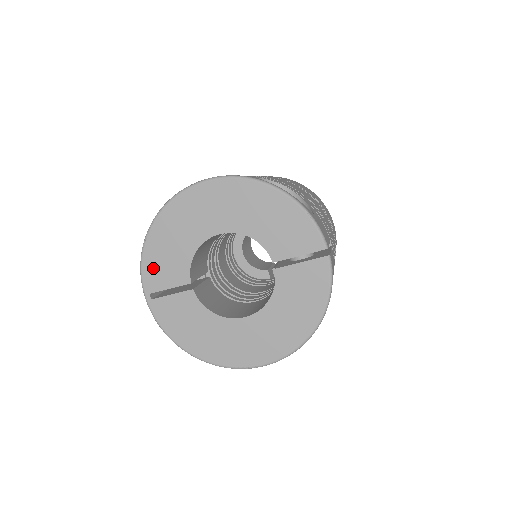
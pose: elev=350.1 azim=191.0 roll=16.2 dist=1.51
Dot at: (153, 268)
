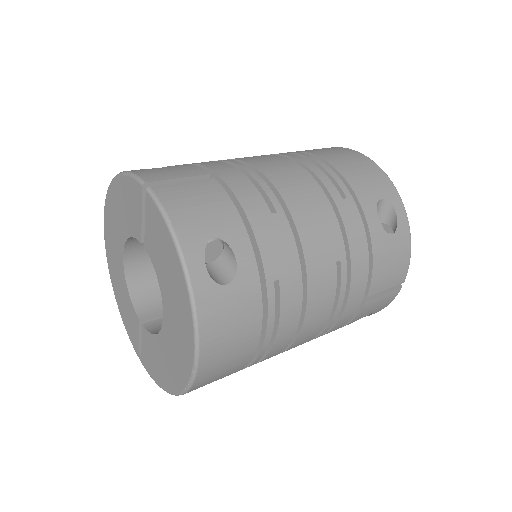
Dot at: (129, 329)
